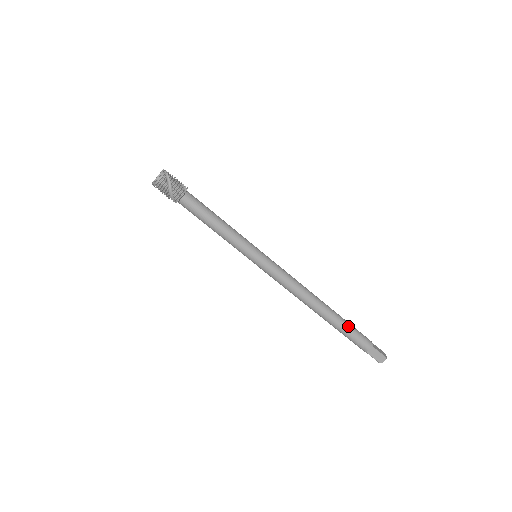
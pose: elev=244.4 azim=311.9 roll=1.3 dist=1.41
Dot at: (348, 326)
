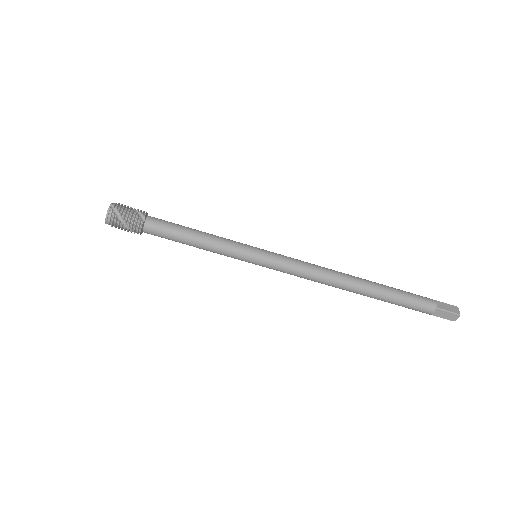
Dot at: (397, 296)
